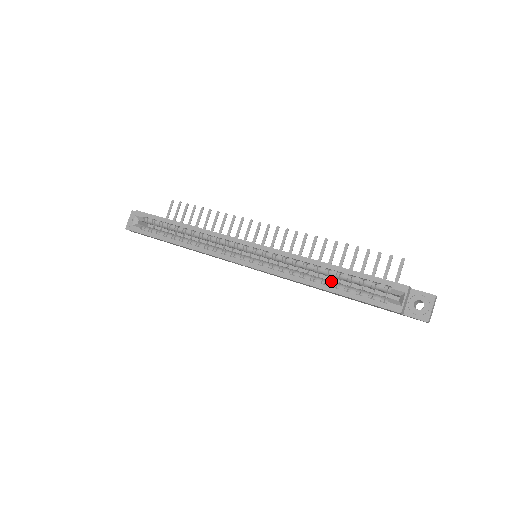
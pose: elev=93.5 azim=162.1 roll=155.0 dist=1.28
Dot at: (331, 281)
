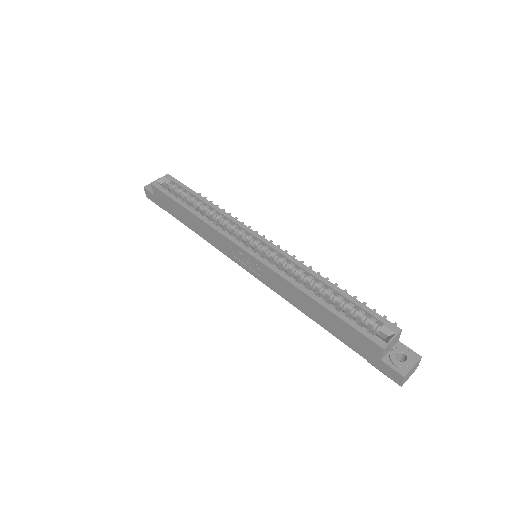
Dot at: occluded
